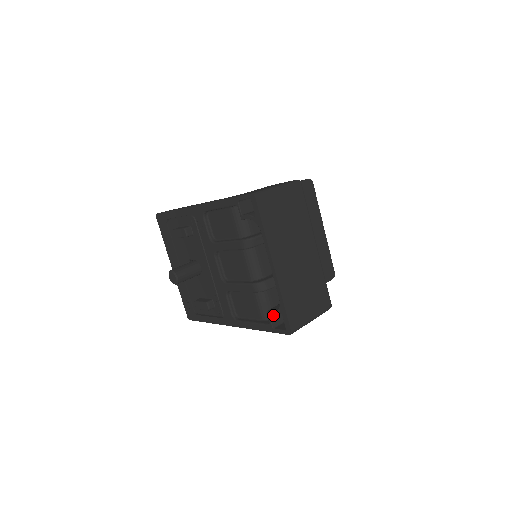
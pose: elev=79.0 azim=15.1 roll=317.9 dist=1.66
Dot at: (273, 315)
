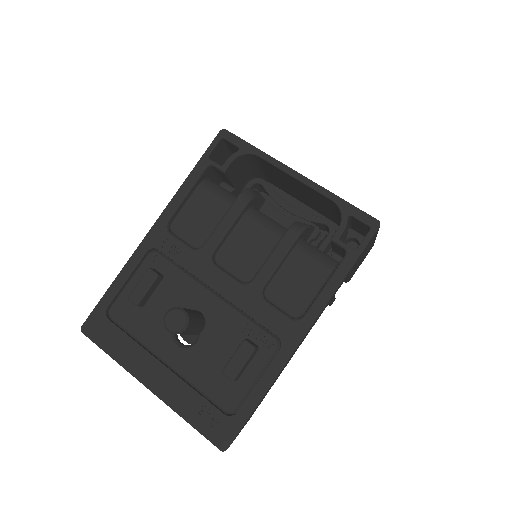
Dot at: (342, 231)
